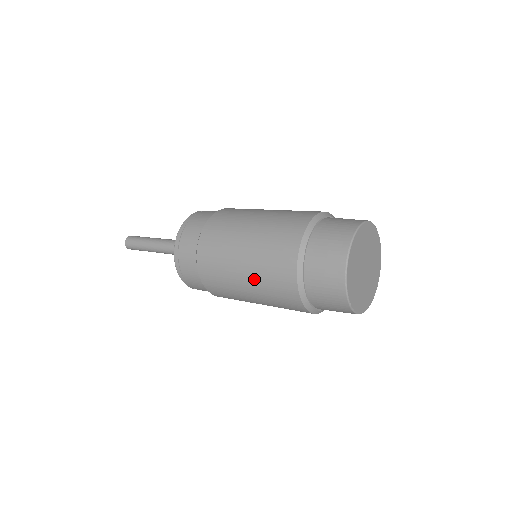
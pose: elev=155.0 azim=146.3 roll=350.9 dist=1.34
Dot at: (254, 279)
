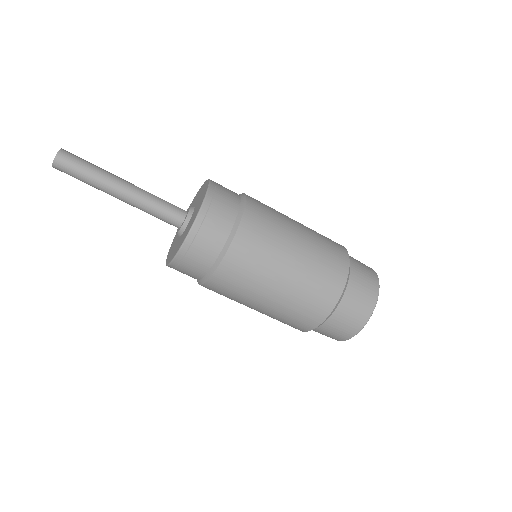
Dot at: (304, 266)
